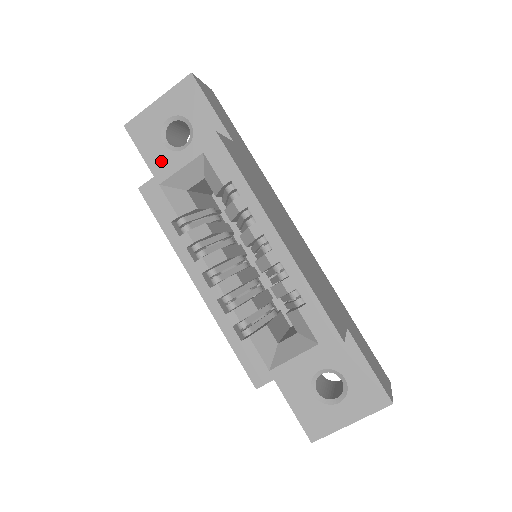
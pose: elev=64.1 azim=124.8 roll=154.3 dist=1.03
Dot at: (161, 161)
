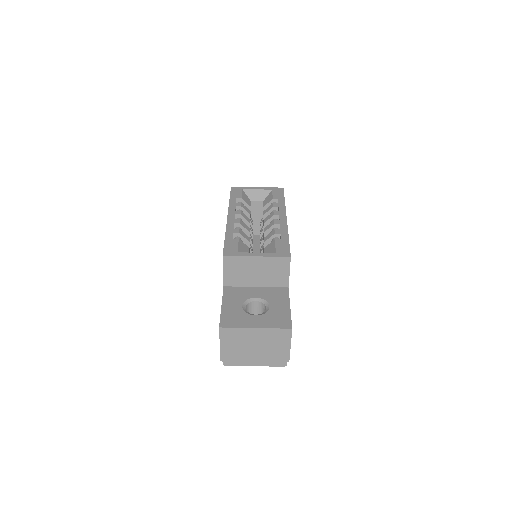
Dot at: occluded
